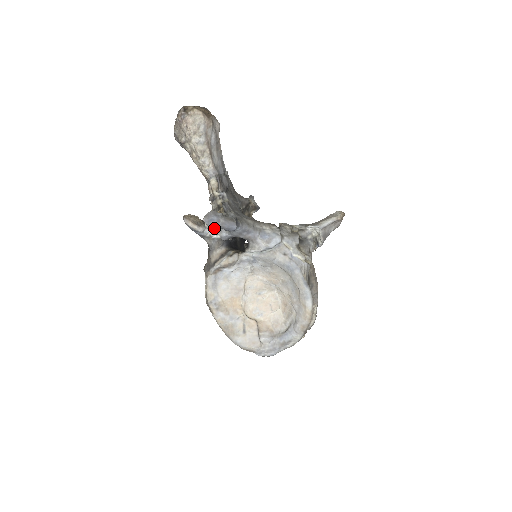
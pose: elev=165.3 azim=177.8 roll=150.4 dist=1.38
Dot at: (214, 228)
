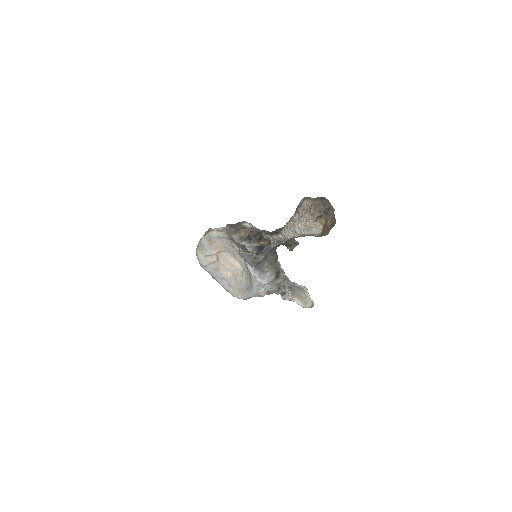
Dot at: occluded
